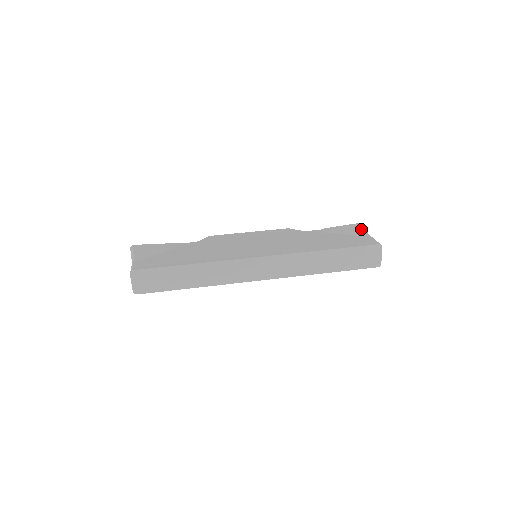
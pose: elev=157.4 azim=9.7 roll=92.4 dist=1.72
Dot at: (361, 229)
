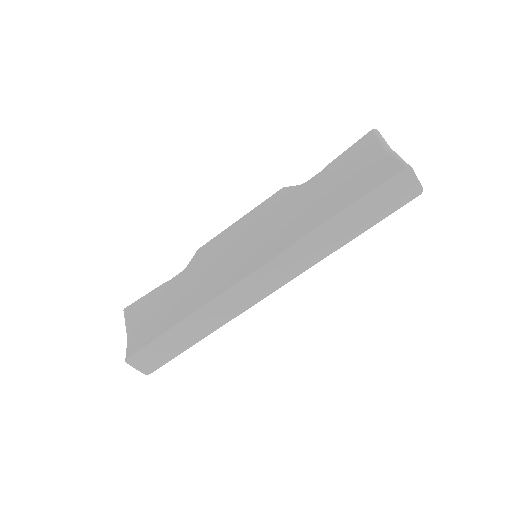
Dot at: (375, 143)
